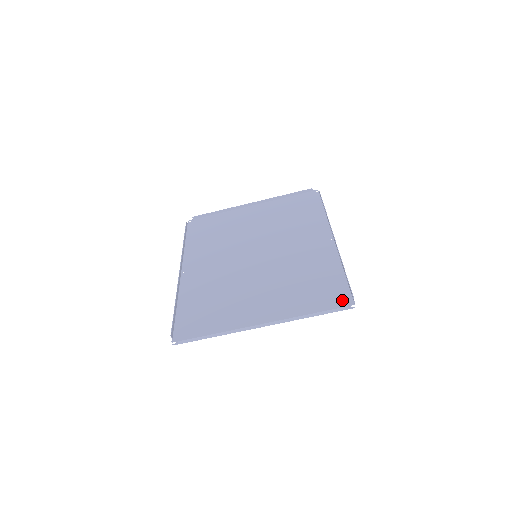
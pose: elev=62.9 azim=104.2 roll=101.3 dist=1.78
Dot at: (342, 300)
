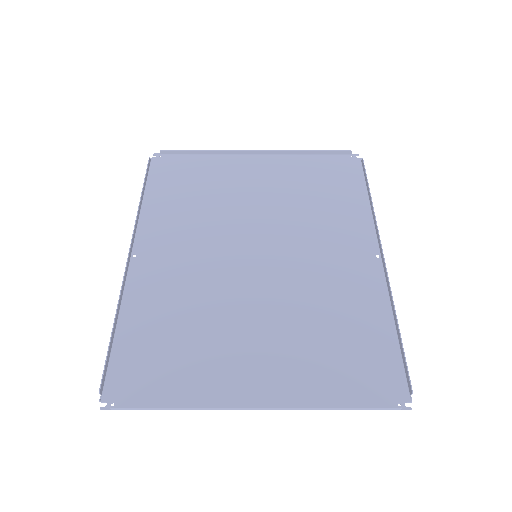
Dot at: (391, 388)
